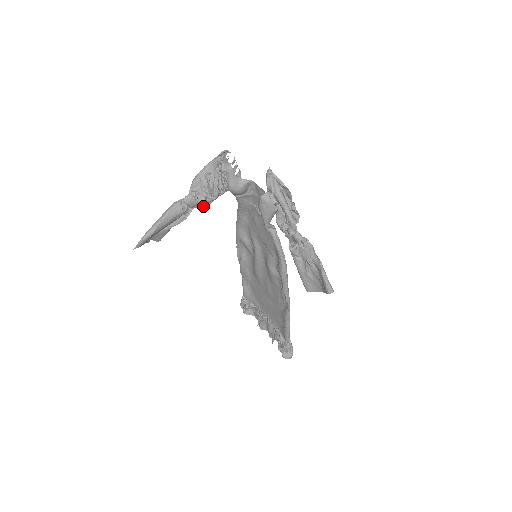
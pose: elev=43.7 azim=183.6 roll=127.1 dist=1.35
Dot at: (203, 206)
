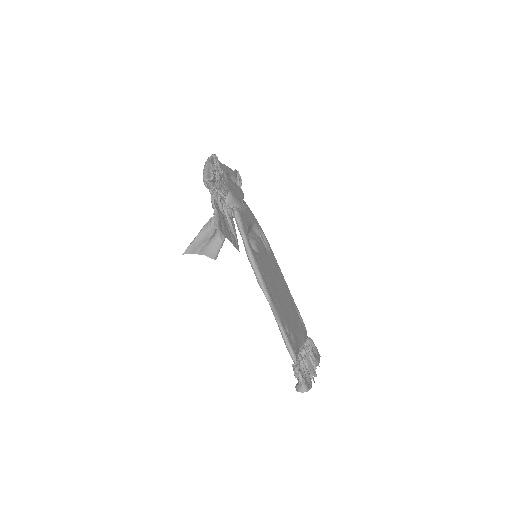
Dot at: occluded
